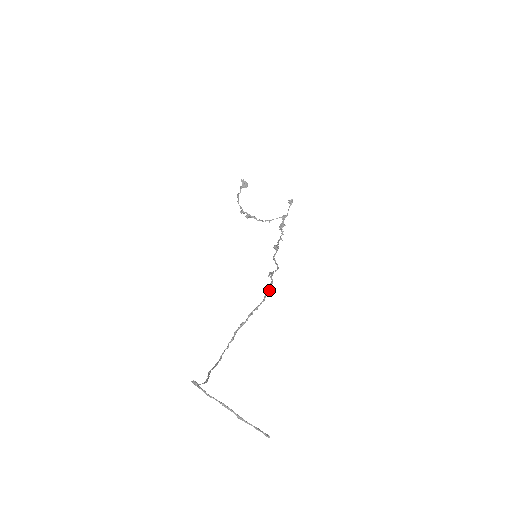
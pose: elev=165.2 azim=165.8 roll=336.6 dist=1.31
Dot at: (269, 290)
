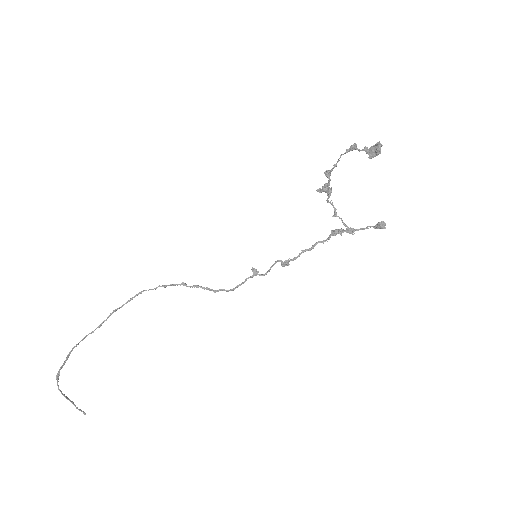
Dot at: (228, 291)
